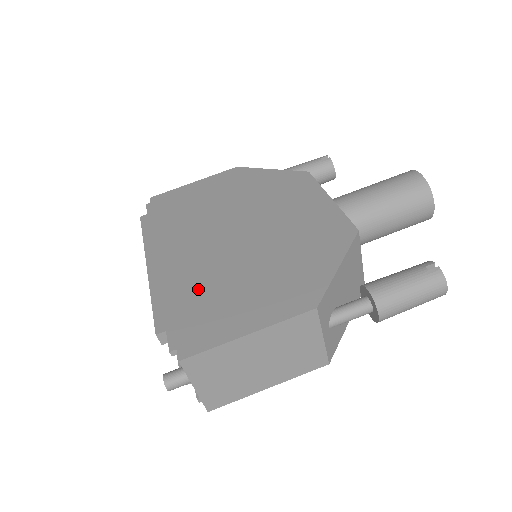
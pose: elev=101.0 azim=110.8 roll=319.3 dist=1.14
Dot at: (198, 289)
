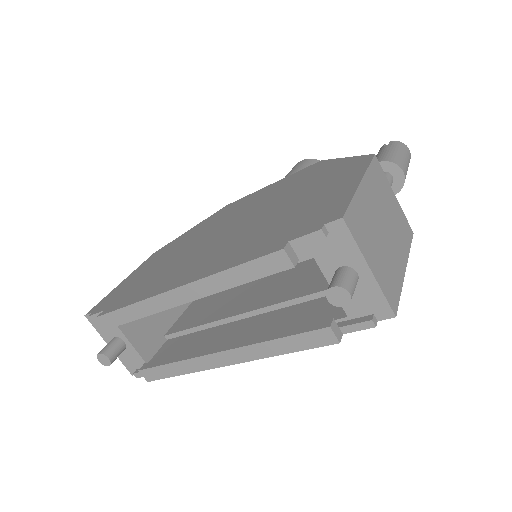
Dot at: (263, 233)
